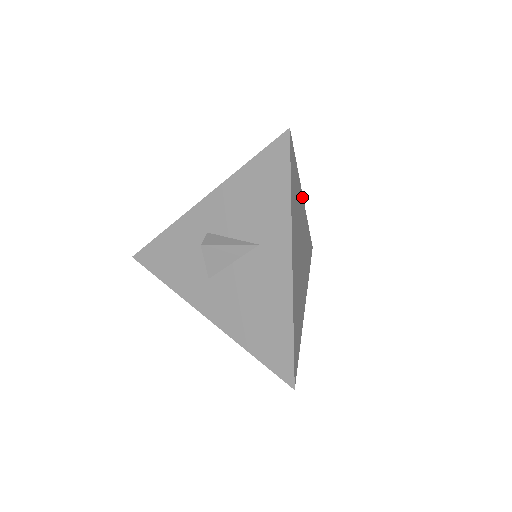
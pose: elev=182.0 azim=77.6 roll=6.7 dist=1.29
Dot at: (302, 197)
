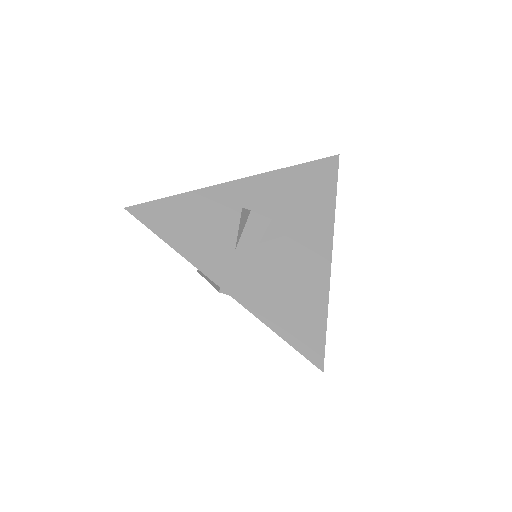
Dot at: occluded
